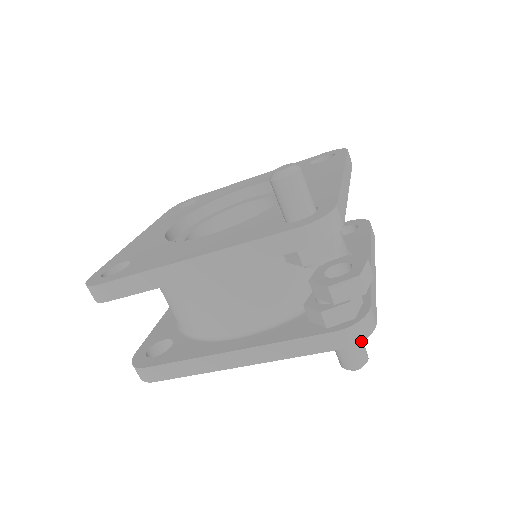
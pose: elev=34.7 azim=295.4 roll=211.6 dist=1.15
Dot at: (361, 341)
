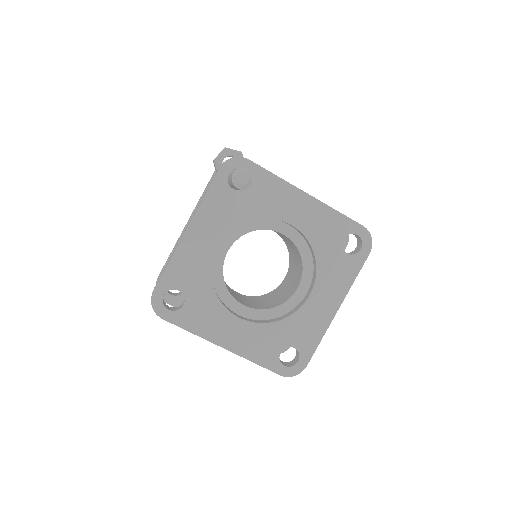
Dot at: (229, 159)
